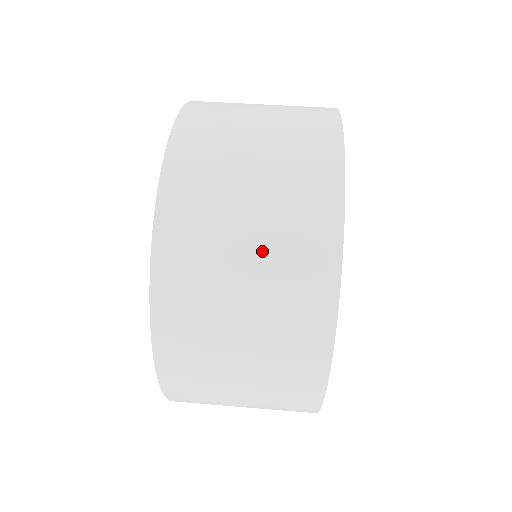
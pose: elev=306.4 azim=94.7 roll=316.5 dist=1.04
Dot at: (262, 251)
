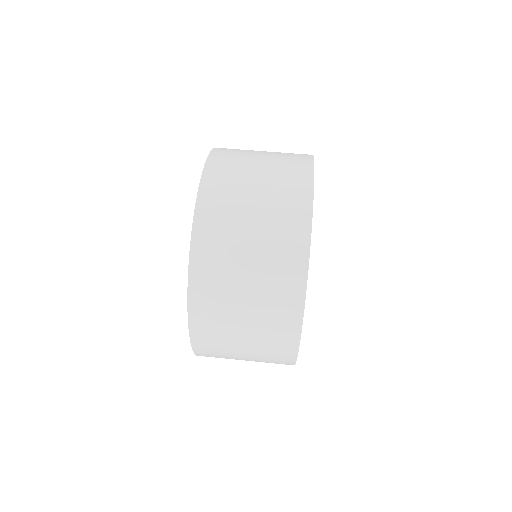
Dot at: (264, 208)
